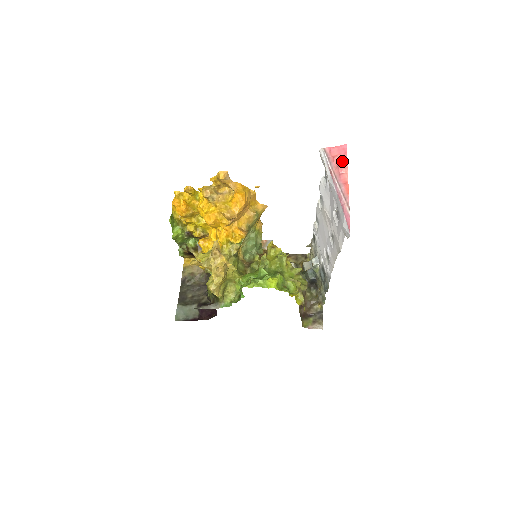
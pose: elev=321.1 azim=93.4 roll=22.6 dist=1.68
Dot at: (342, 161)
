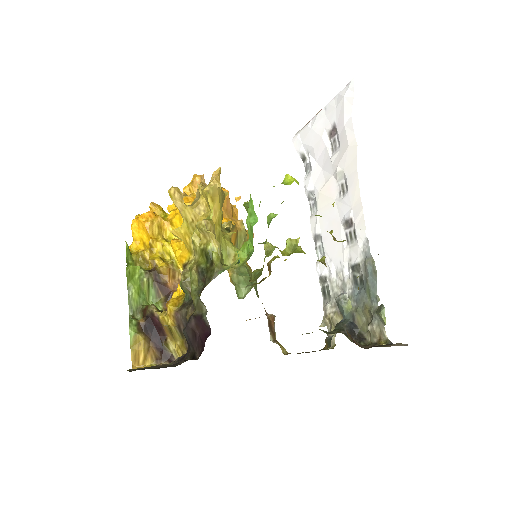
Dot at: occluded
